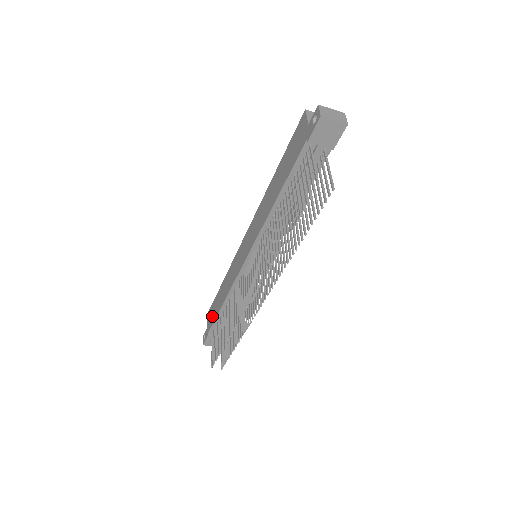
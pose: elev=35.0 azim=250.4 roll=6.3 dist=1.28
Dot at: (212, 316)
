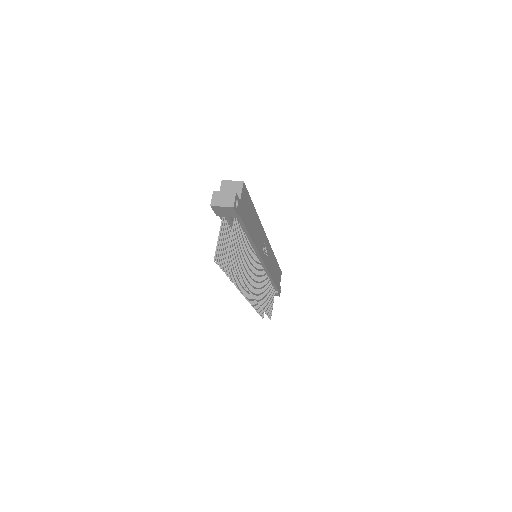
Dot at: occluded
